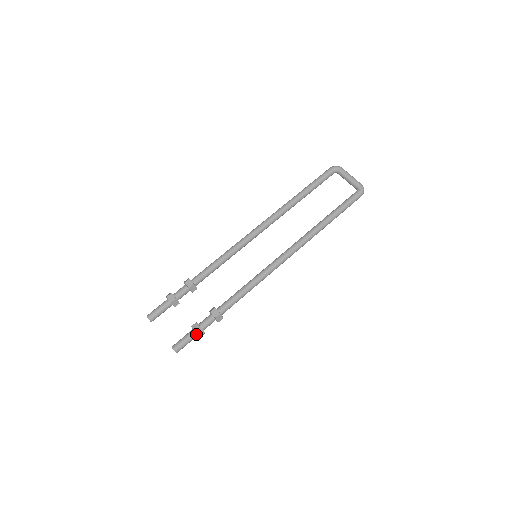
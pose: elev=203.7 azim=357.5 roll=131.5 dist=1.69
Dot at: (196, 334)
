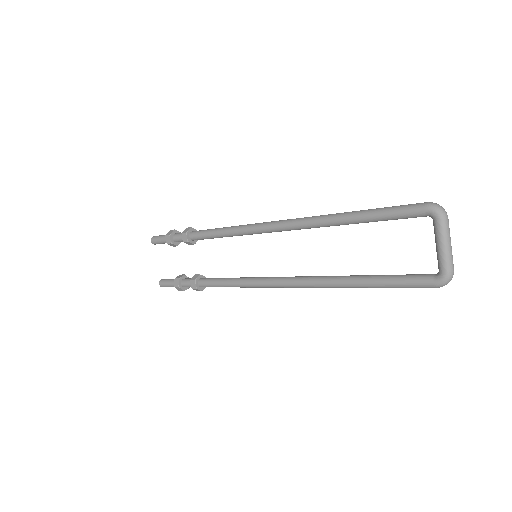
Dot at: occluded
